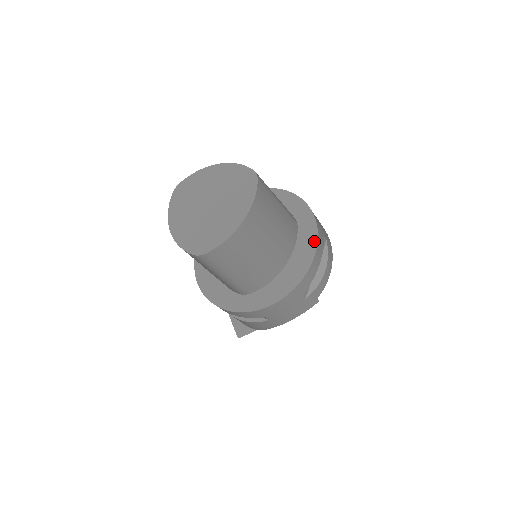
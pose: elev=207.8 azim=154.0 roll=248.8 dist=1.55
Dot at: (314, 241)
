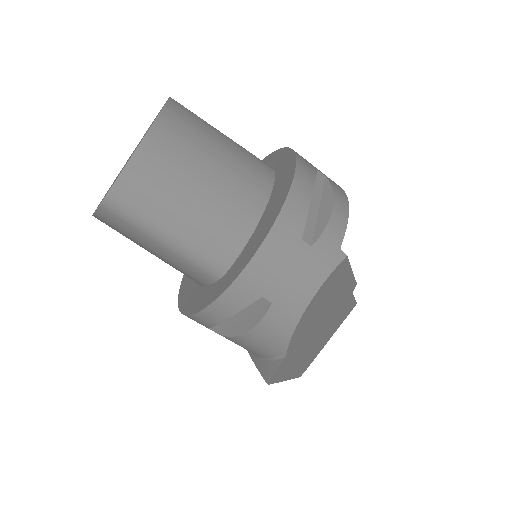
Dot at: (292, 164)
